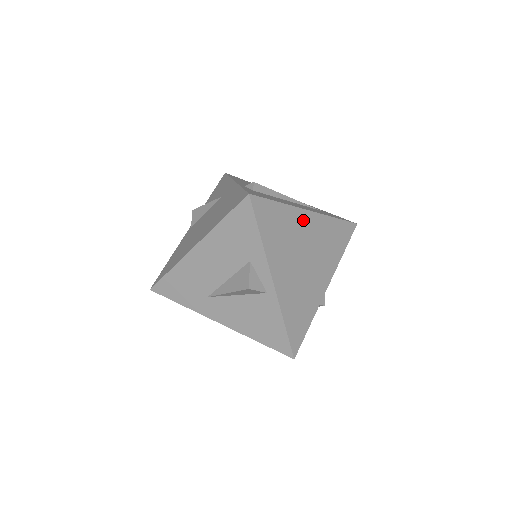
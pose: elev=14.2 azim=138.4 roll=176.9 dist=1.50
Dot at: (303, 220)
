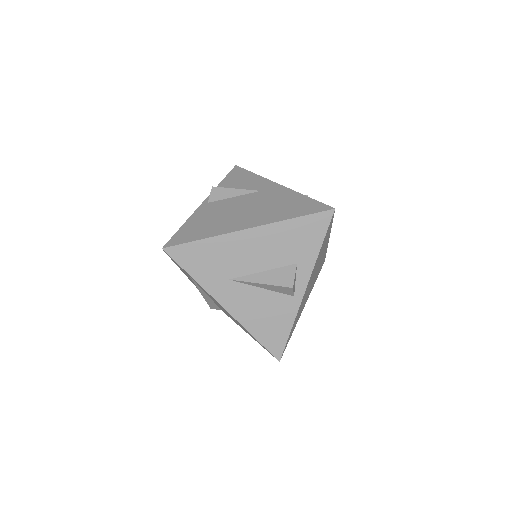
Dot at: occluded
